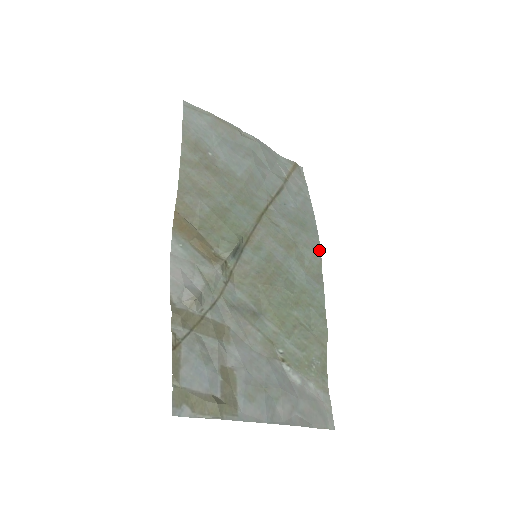
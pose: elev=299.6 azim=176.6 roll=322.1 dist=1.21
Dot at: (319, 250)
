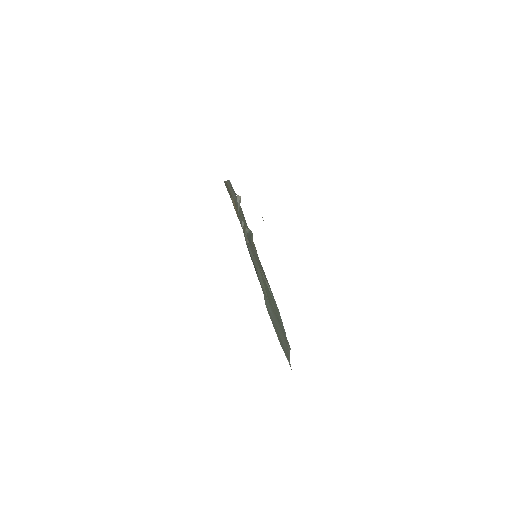
Dot at: occluded
